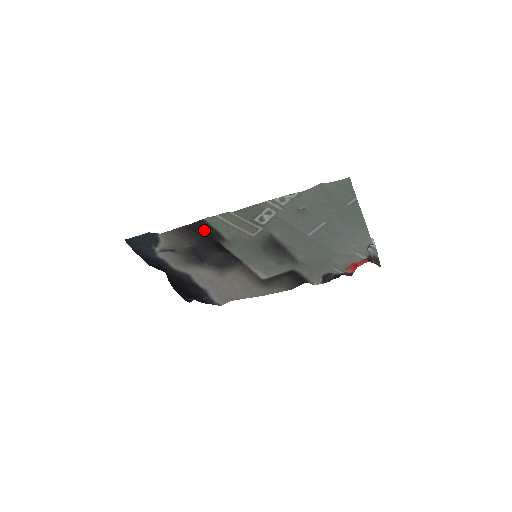
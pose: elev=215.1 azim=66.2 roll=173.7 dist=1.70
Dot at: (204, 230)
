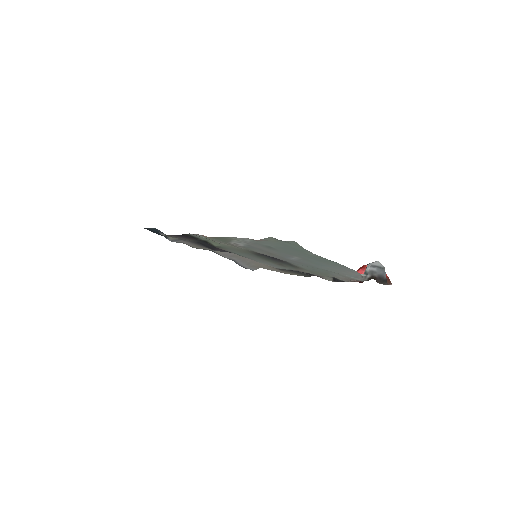
Dot at: occluded
